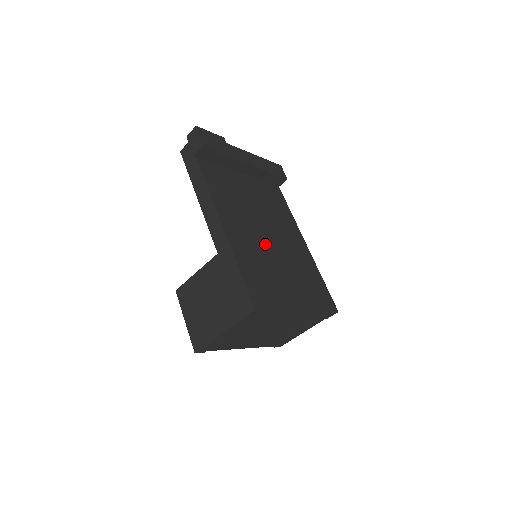
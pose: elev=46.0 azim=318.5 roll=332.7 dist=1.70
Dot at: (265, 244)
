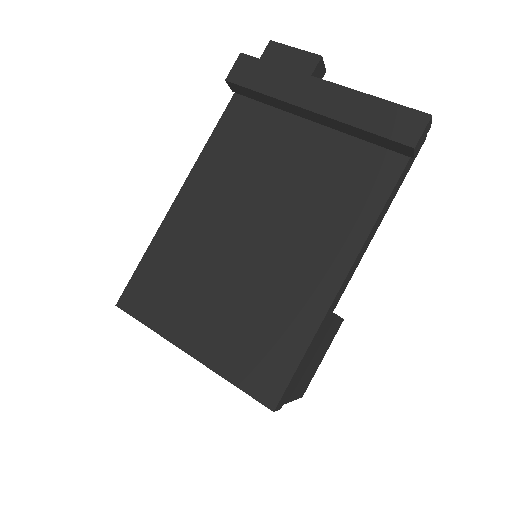
Dot at: (229, 244)
